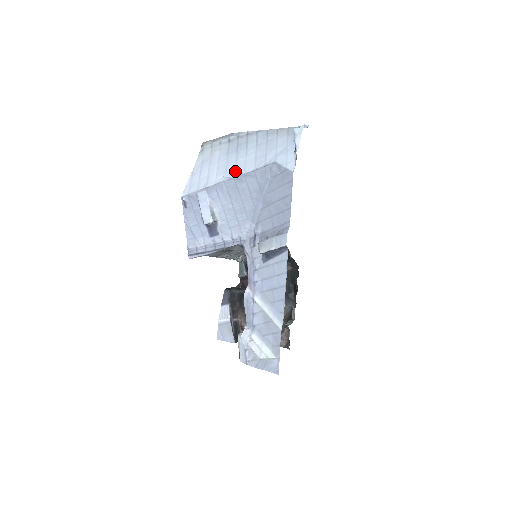
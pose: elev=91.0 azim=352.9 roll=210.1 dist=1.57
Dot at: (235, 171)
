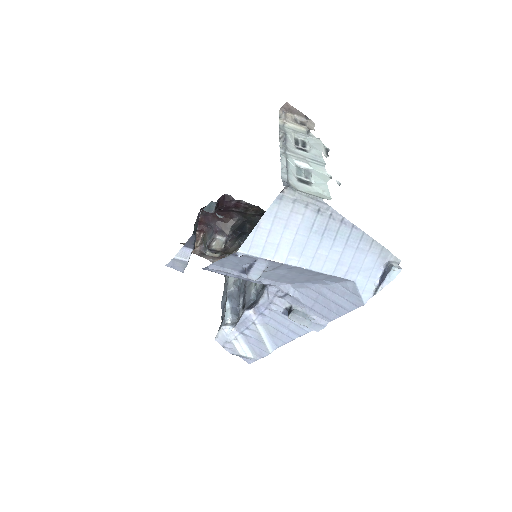
Dot at: (312, 262)
